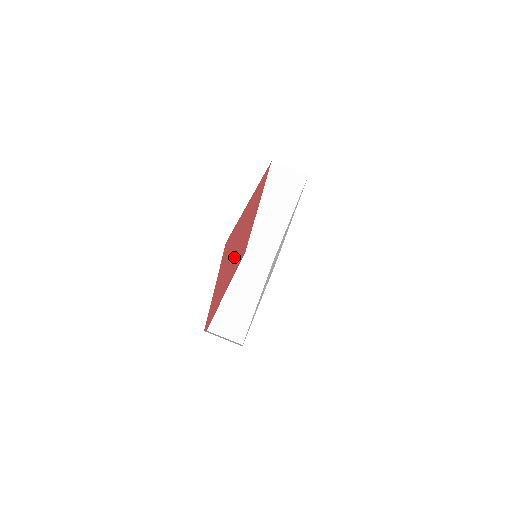
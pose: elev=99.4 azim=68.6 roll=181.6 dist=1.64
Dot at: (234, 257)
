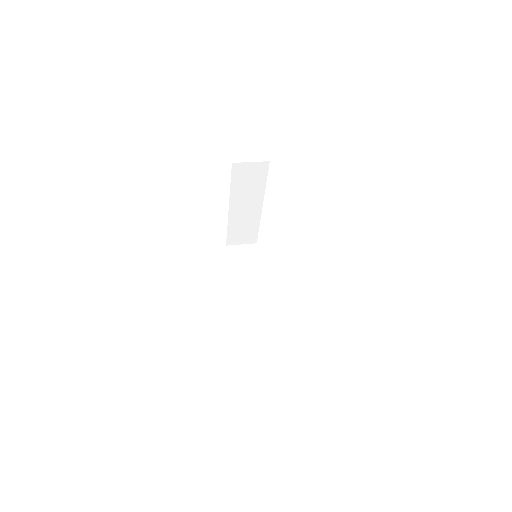
Dot at: occluded
